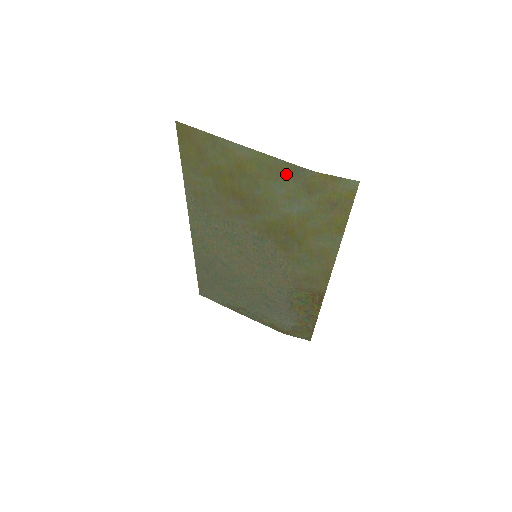
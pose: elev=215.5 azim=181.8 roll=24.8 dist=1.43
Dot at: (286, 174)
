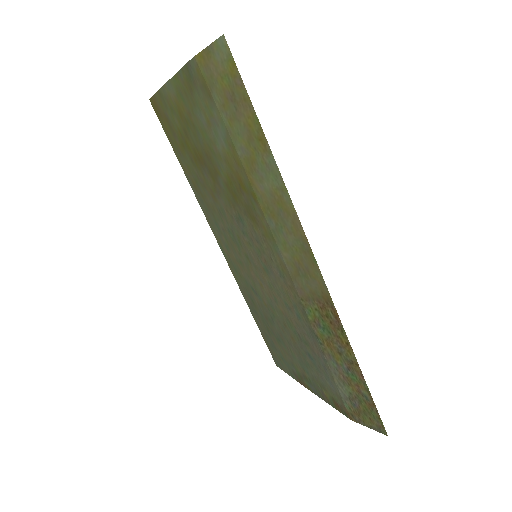
Dot at: (191, 87)
